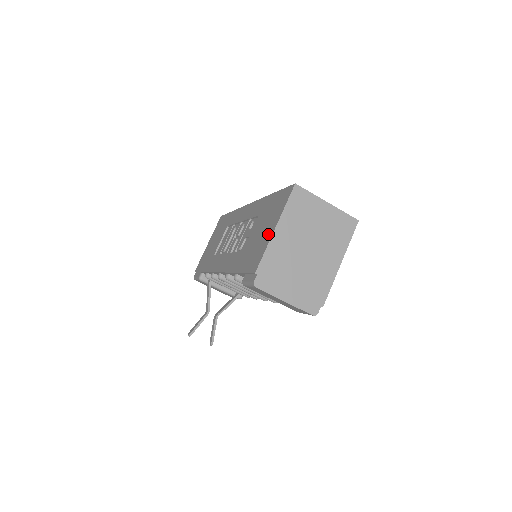
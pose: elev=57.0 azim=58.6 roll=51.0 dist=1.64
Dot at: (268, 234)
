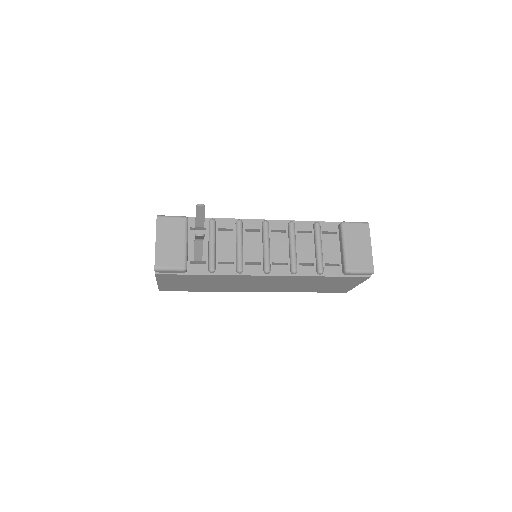
Dot at: occluded
